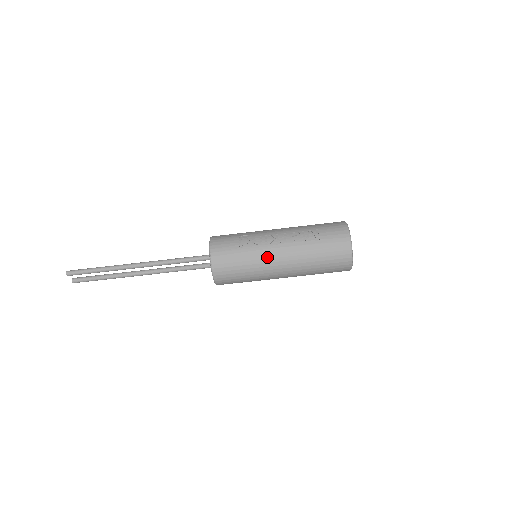
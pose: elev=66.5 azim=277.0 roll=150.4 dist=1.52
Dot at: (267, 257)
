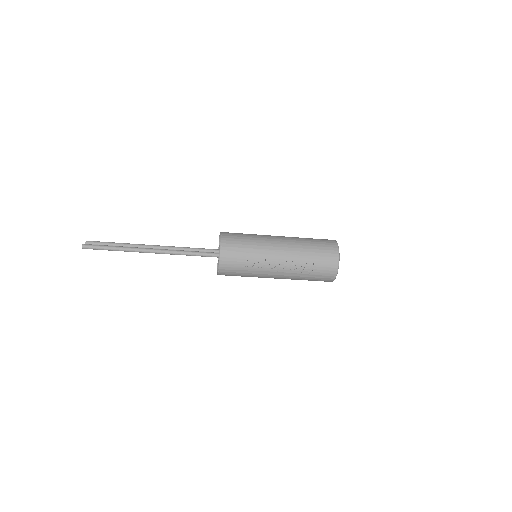
Dot at: (266, 275)
